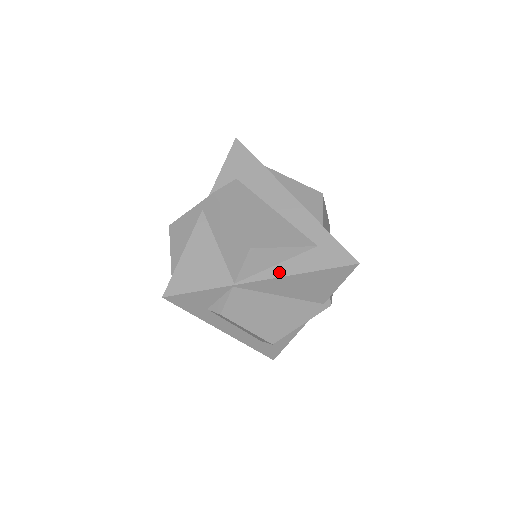
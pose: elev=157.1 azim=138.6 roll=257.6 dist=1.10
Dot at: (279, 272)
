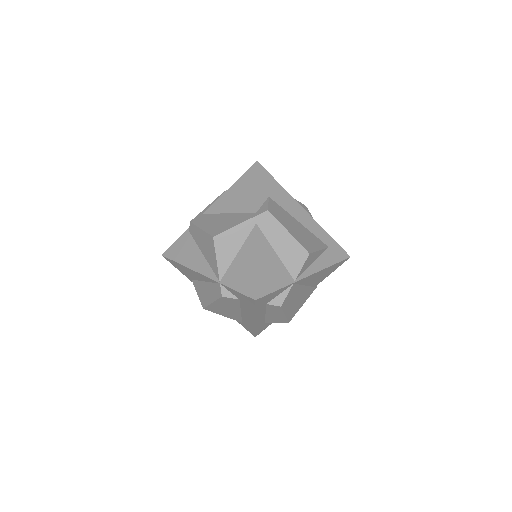
Dot at: (316, 268)
